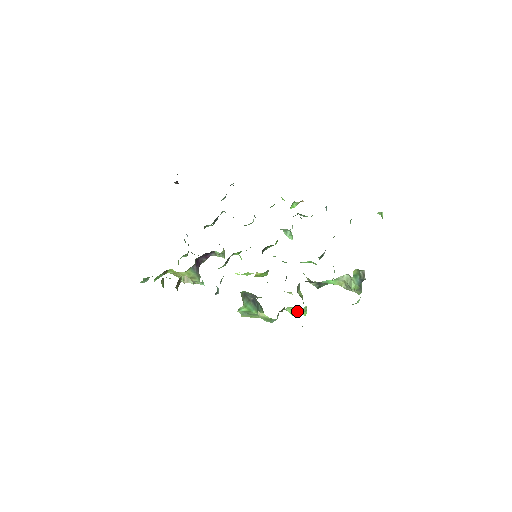
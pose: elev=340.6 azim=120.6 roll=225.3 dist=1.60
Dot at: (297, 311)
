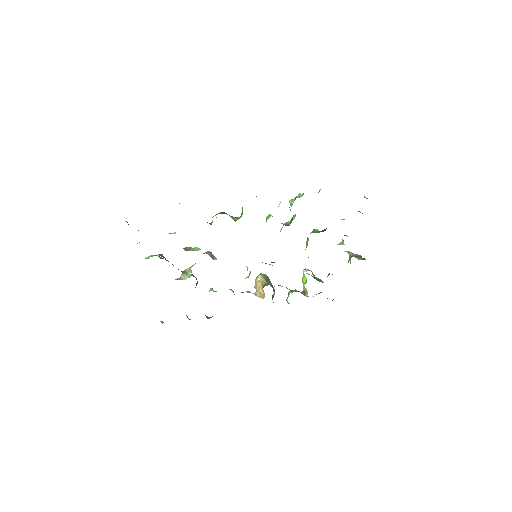
Dot at: occluded
